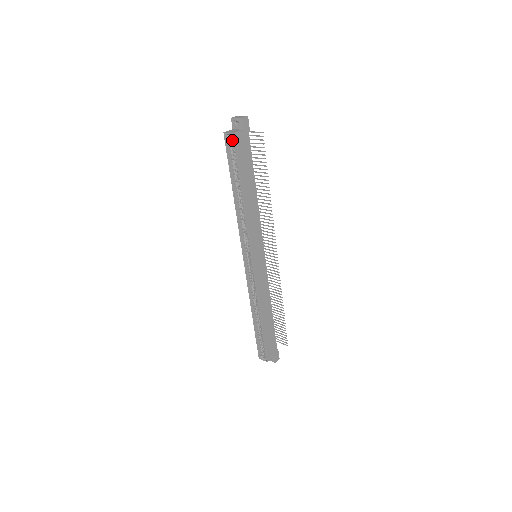
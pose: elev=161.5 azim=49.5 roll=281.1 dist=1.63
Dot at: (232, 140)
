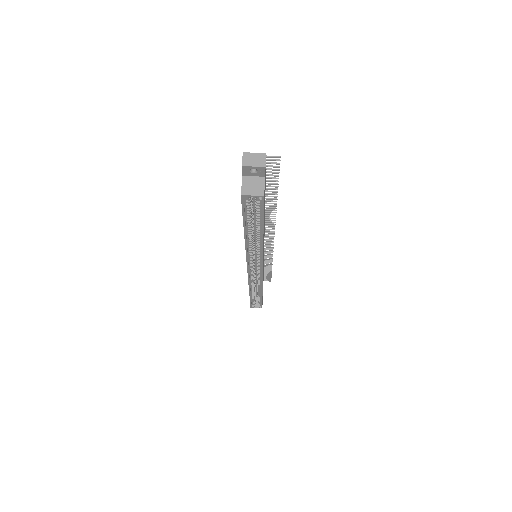
Dot at: occluded
